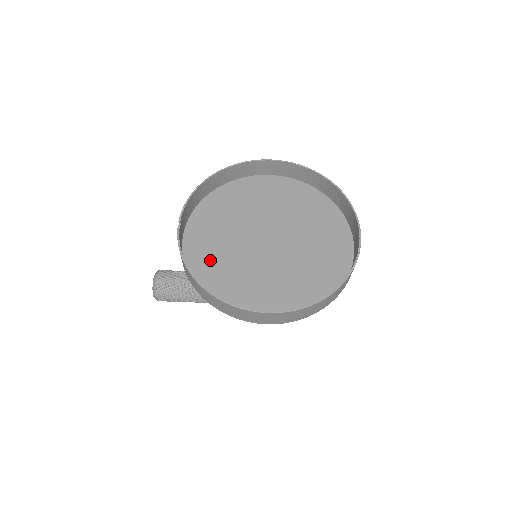
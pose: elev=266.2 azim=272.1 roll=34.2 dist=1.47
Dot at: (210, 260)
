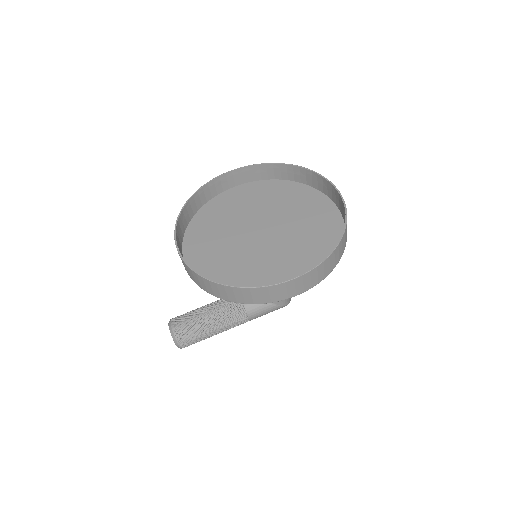
Dot at: (219, 269)
